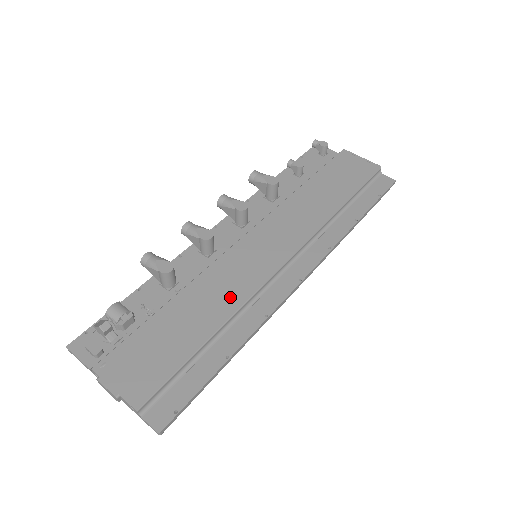
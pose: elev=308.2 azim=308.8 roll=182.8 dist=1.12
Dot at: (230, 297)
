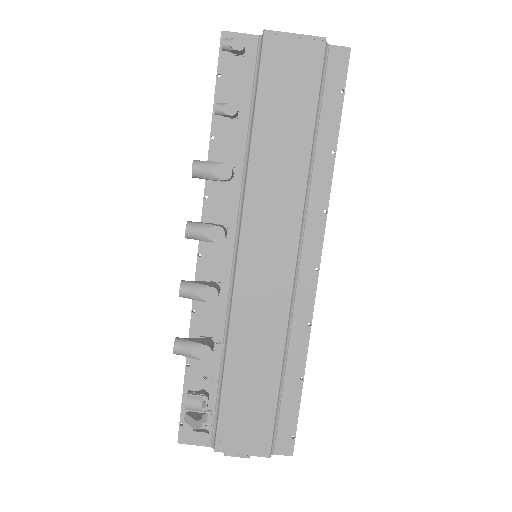
Dot at: (271, 332)
